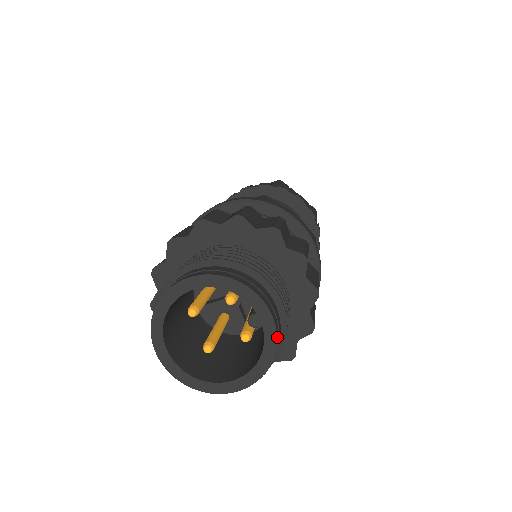
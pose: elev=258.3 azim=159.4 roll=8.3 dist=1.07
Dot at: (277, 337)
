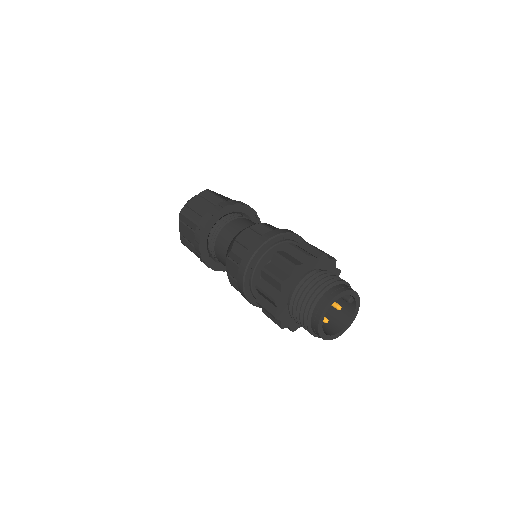
Dot at: (359, 302)
